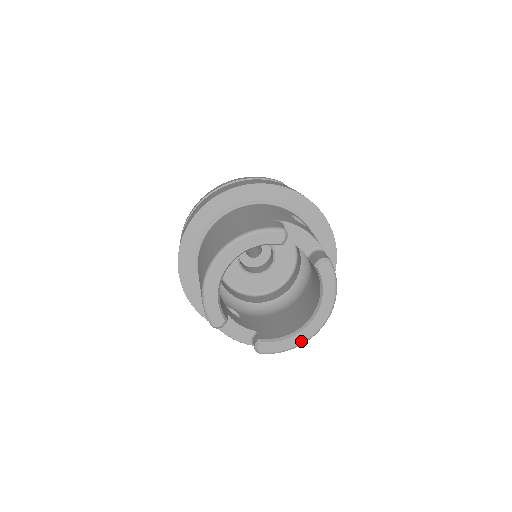
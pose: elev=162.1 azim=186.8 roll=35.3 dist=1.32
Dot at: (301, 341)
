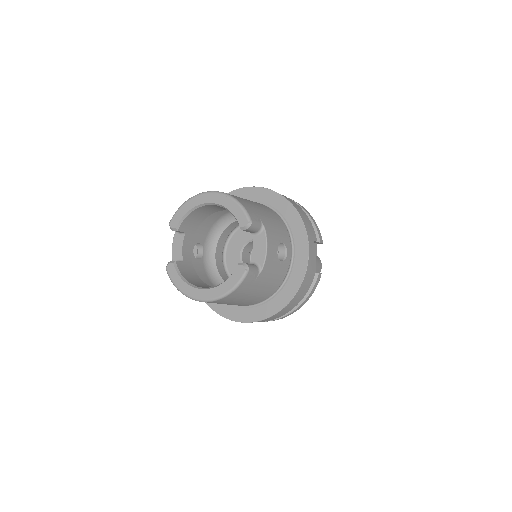
Dot at: (185, 292)
